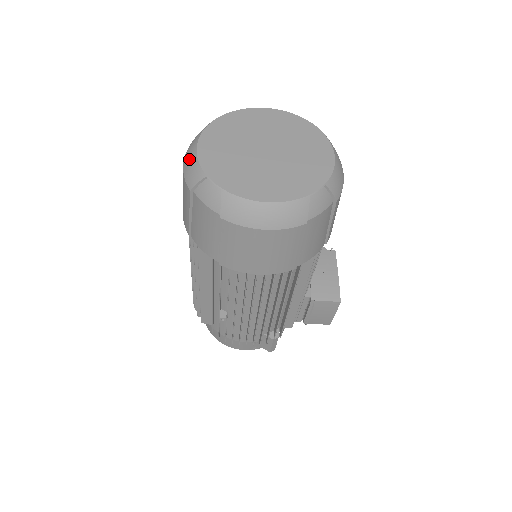
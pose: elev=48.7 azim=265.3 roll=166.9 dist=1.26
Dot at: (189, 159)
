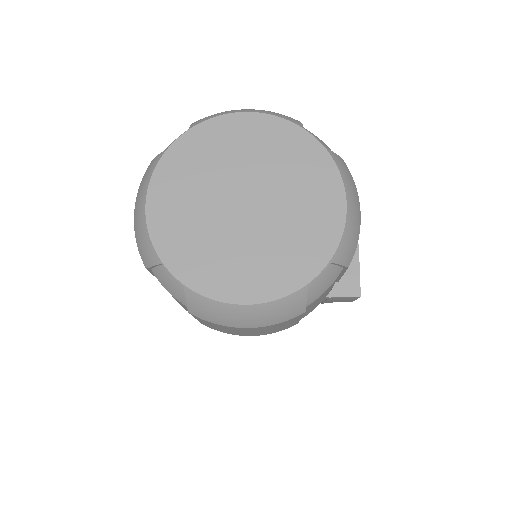
Dot at: (138, 222)
